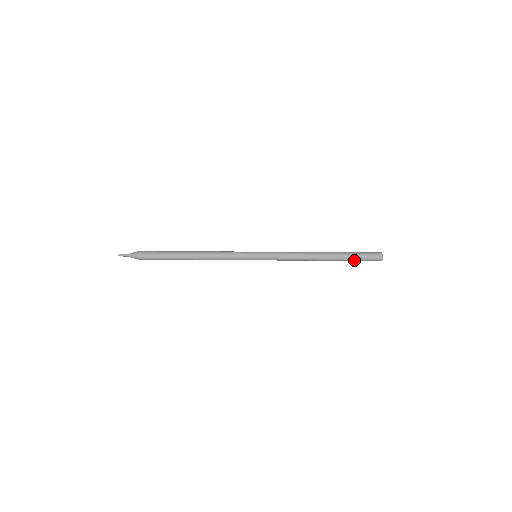
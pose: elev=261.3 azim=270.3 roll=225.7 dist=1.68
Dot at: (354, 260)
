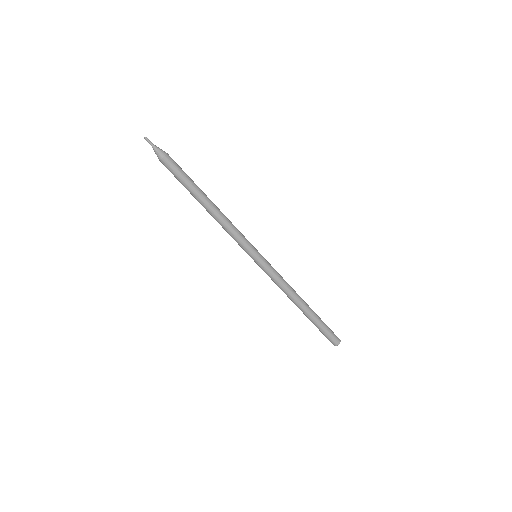
Dot at: (318, 328)
